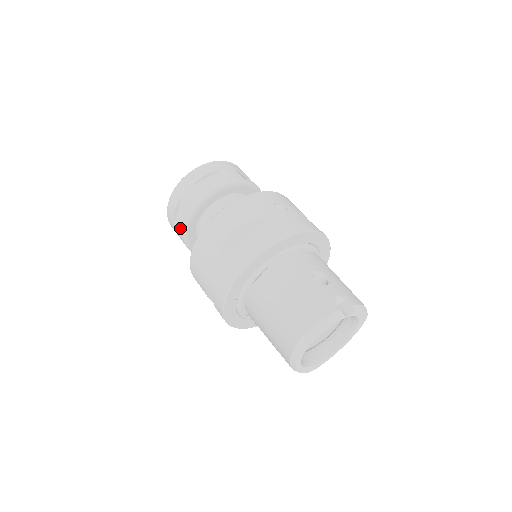
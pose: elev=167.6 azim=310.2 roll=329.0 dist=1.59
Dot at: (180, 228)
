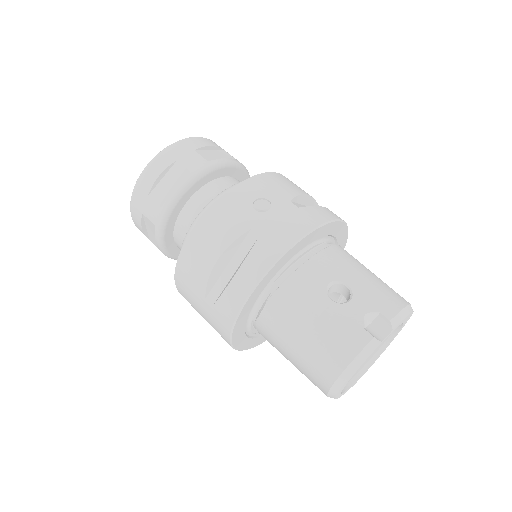
Dot at: occluded
